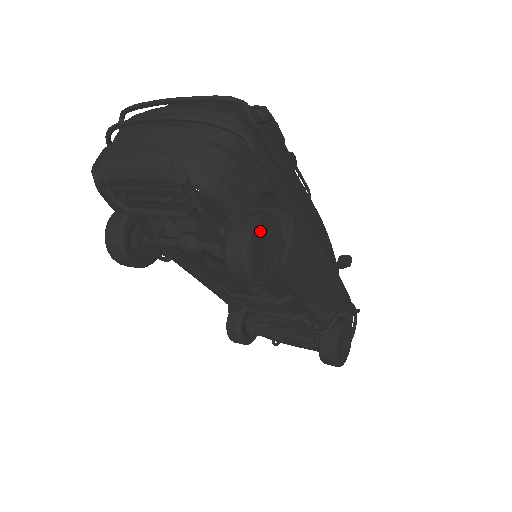
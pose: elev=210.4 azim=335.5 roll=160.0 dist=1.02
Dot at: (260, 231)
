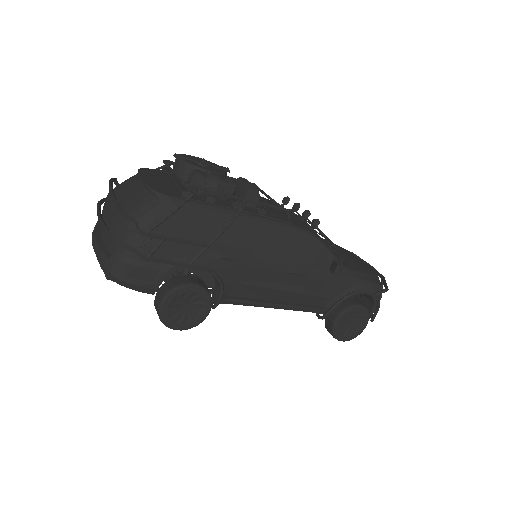
Dot at: (172, 301)
